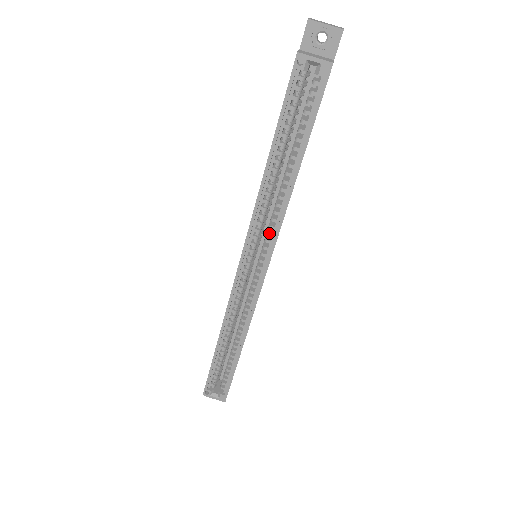
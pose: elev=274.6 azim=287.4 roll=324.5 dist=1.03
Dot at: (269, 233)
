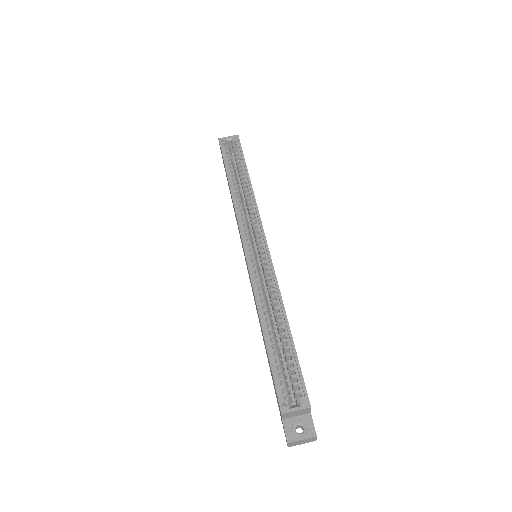
Dot at: (253, 220)
